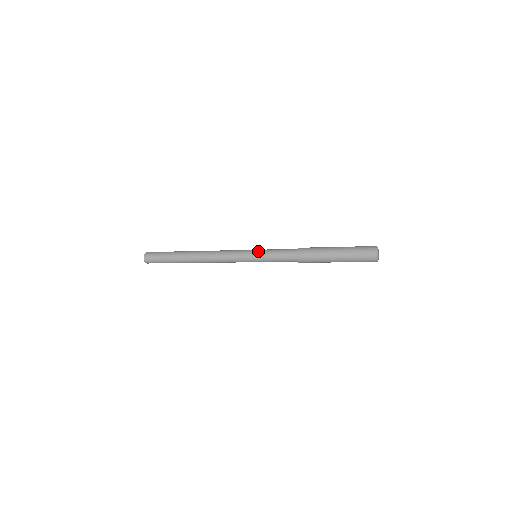
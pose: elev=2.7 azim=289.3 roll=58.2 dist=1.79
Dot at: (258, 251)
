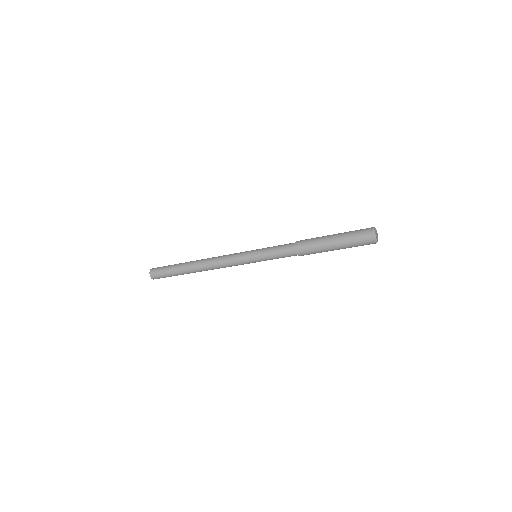
Dot at: (257, 250)
